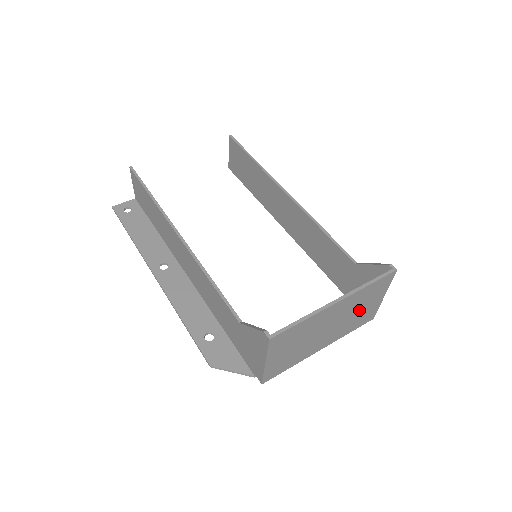
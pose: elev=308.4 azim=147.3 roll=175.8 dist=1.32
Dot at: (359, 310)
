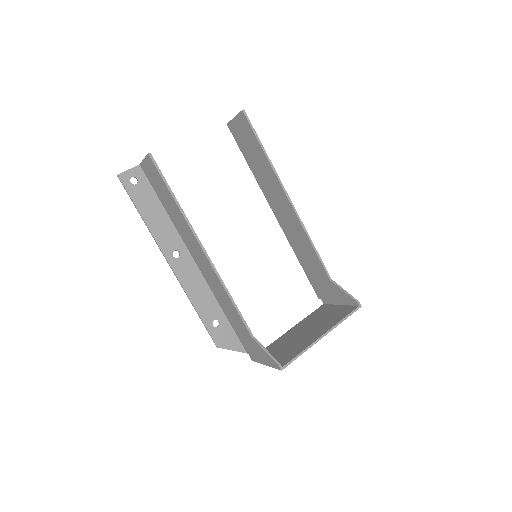
Dot at: occluded
